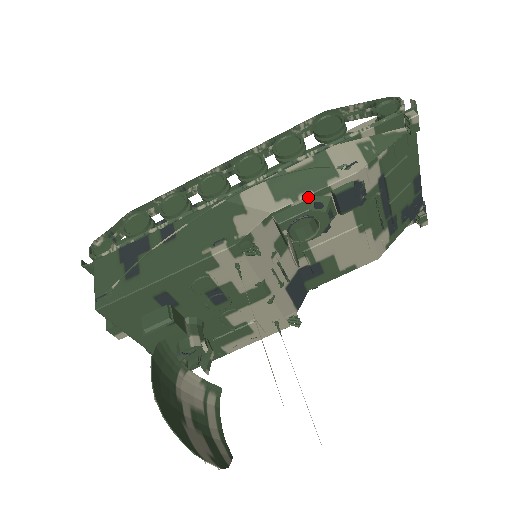
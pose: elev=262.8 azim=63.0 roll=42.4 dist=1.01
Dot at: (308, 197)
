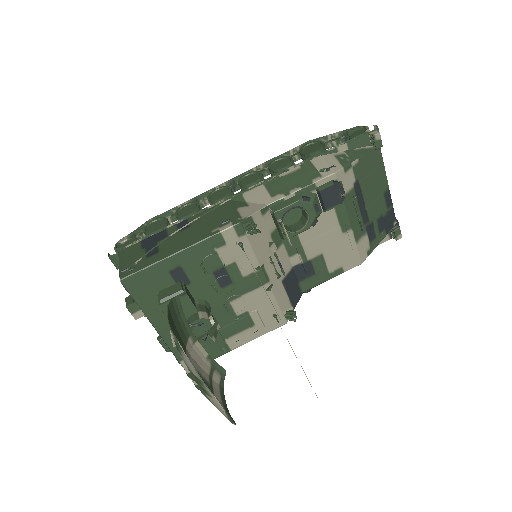
Dot at: (297, 192)
